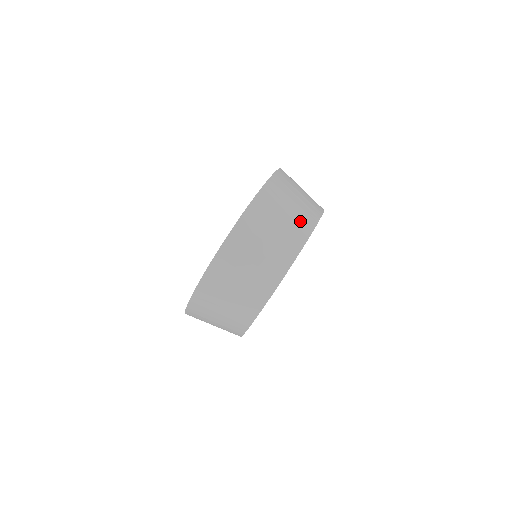
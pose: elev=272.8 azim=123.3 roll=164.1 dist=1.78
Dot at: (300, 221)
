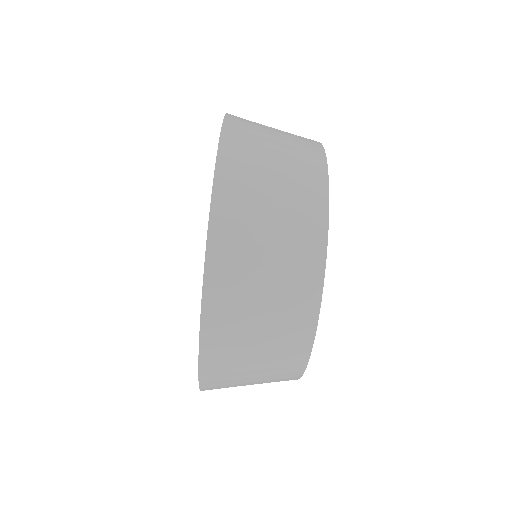
Dot at: (293, 300)
